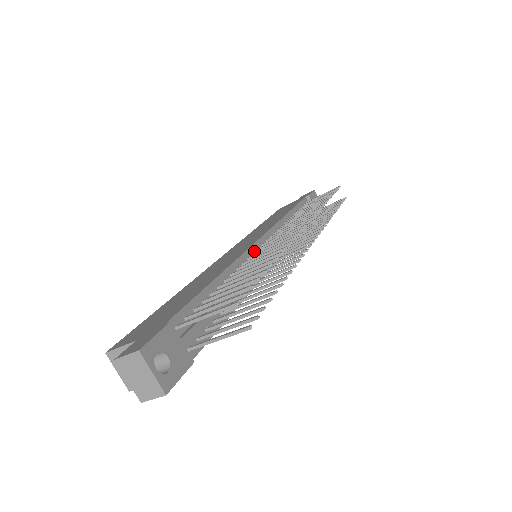
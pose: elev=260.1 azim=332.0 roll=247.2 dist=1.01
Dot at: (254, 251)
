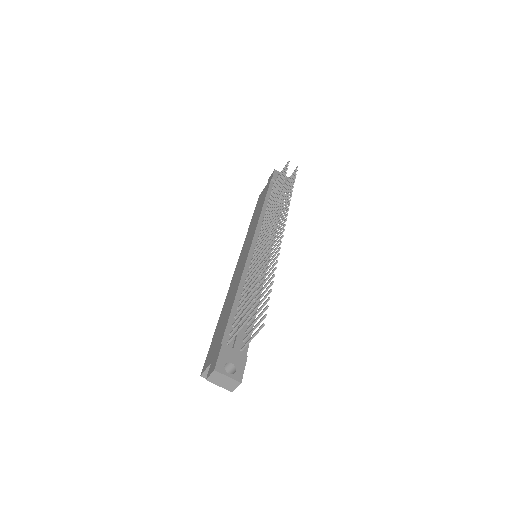
Dot at: (251, 258)
